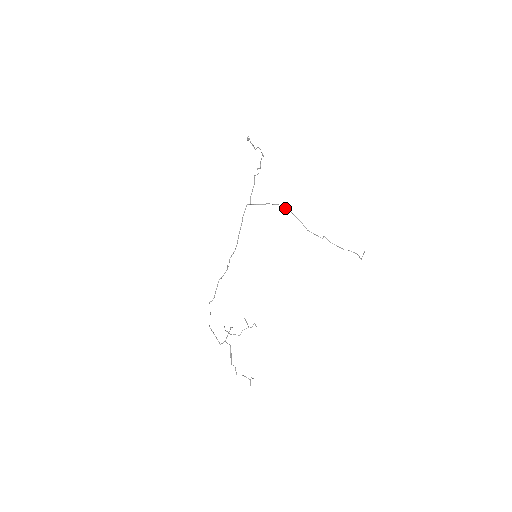
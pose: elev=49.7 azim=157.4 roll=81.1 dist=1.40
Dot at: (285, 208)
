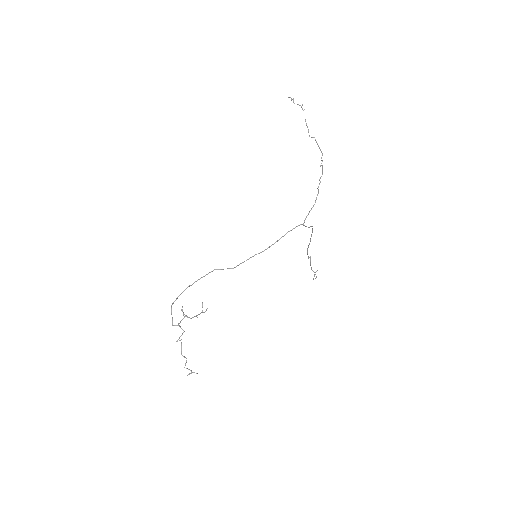
Dot at: (312, 230)
